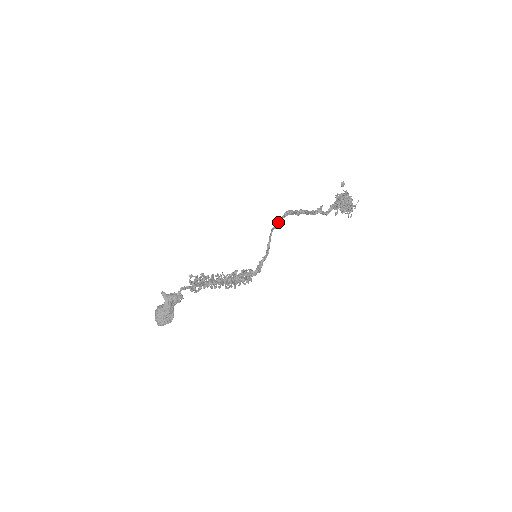
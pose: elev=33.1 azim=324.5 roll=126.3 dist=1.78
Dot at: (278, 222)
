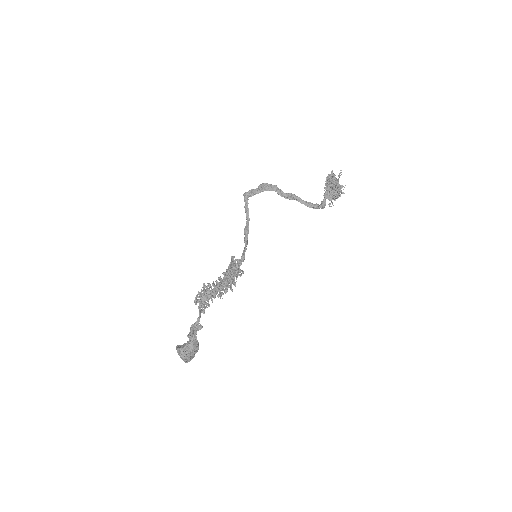
Dot at: (251, 195)
